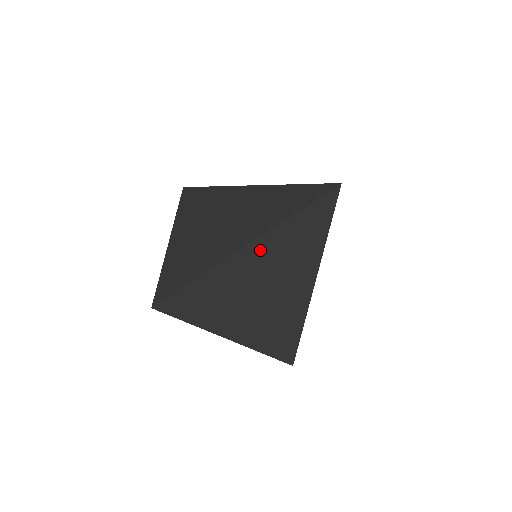
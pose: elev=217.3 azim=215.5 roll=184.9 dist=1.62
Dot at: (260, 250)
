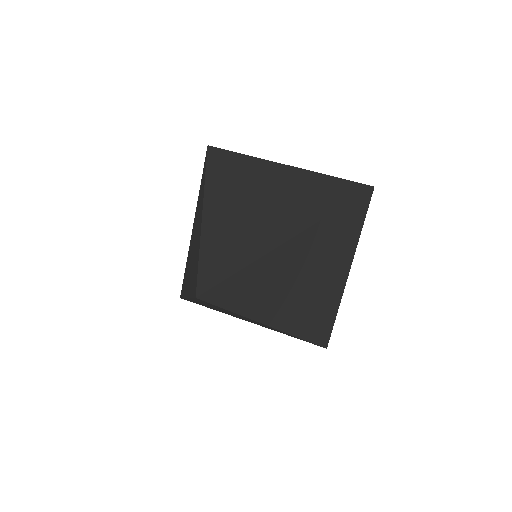
Dot at: (199, 302)
